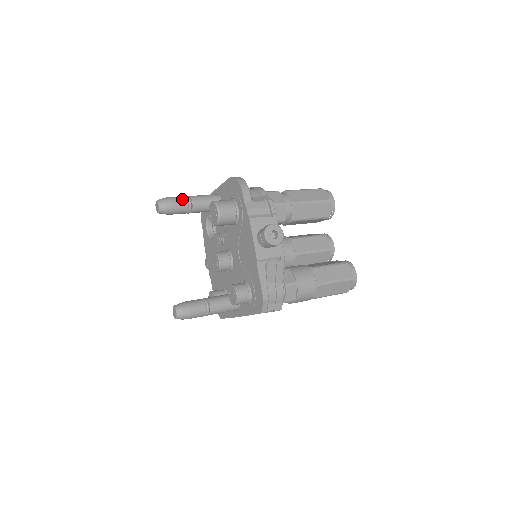
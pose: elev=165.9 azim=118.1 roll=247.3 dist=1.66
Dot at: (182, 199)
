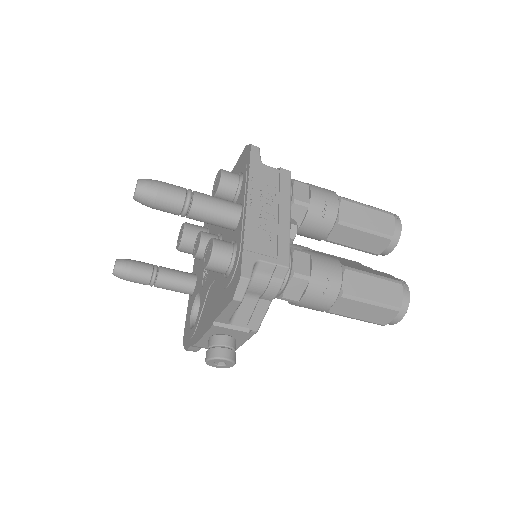
Dot at: occluded
